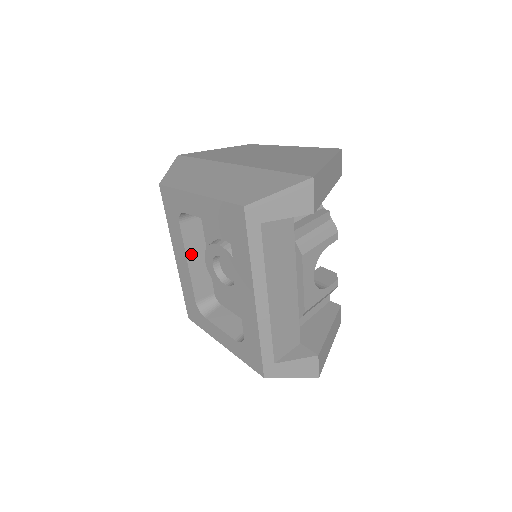
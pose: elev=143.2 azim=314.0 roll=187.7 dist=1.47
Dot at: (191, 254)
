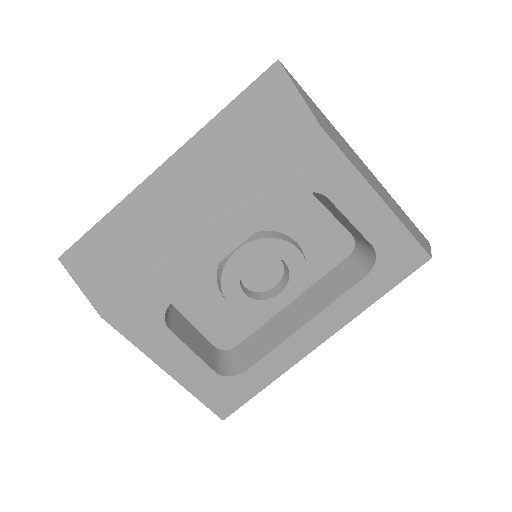
Dot at: occluded
